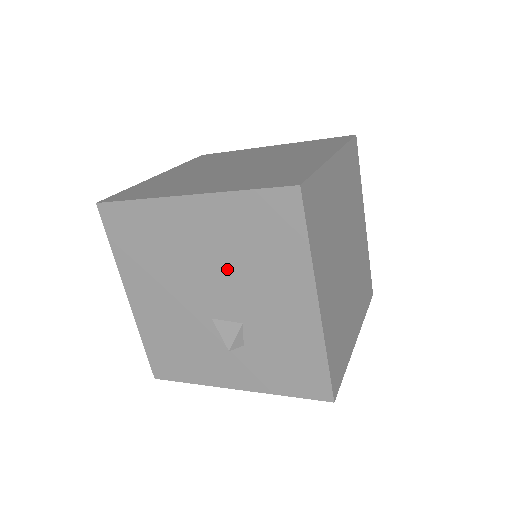
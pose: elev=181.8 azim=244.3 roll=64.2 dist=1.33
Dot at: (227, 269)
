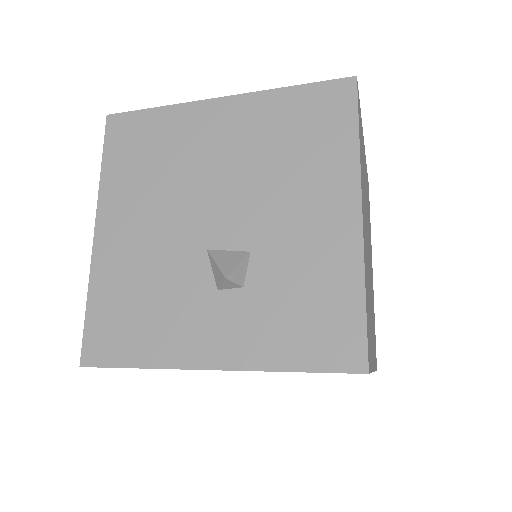
Dot at: (248, 177)
